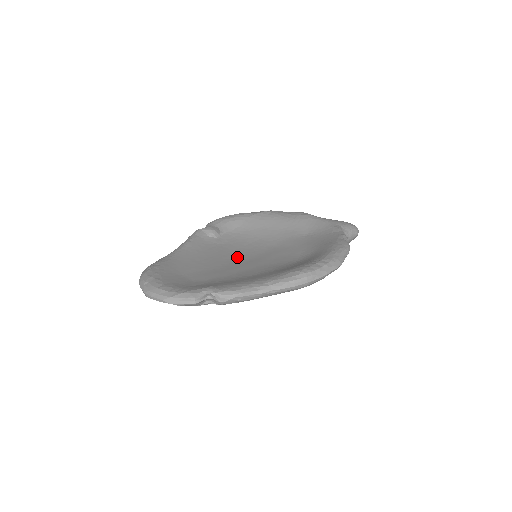
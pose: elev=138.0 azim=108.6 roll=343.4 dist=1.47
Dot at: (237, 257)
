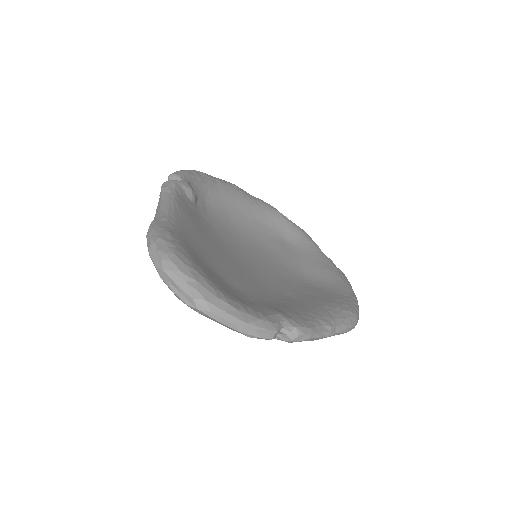
Dot at: (235, 249)
